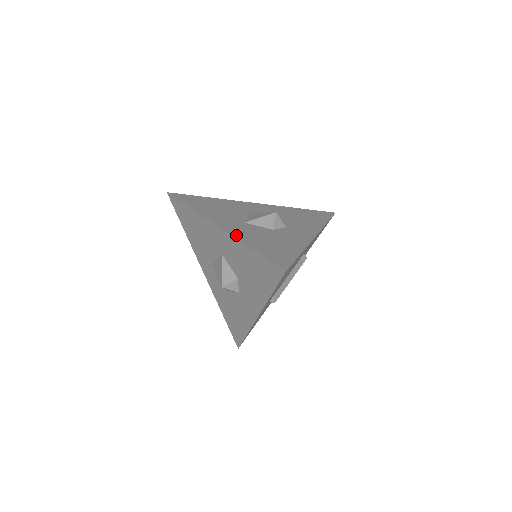
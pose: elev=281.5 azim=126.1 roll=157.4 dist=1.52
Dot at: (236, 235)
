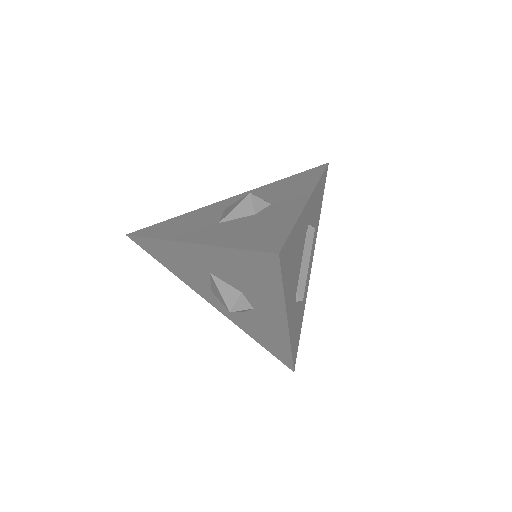
Dot at: (208, 241)
